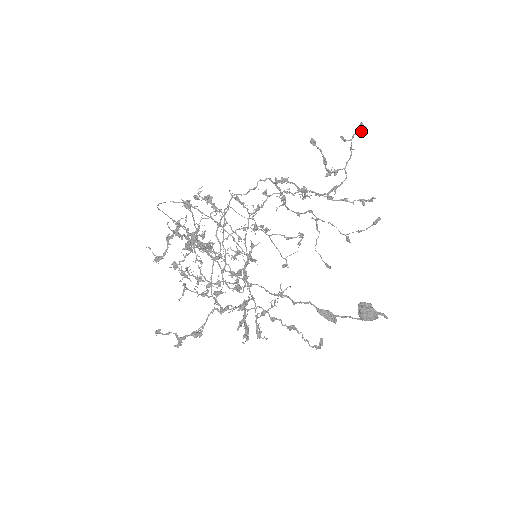
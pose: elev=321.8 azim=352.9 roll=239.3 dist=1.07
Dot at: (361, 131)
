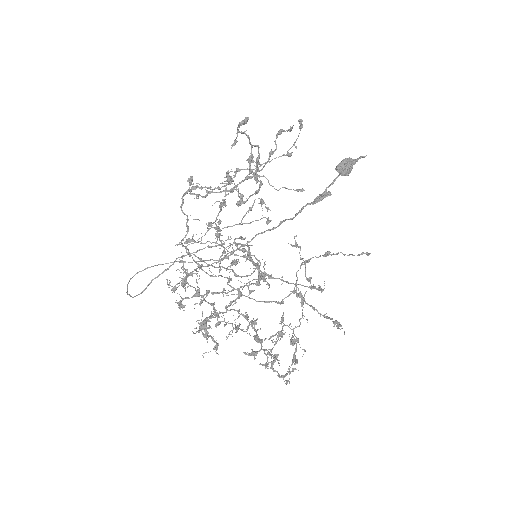
Dot at: (244, 124)
